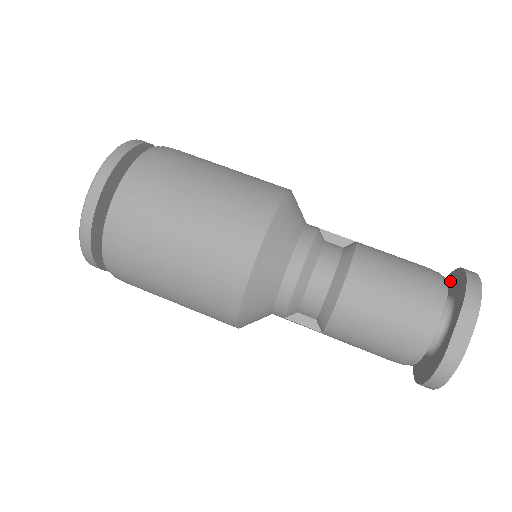
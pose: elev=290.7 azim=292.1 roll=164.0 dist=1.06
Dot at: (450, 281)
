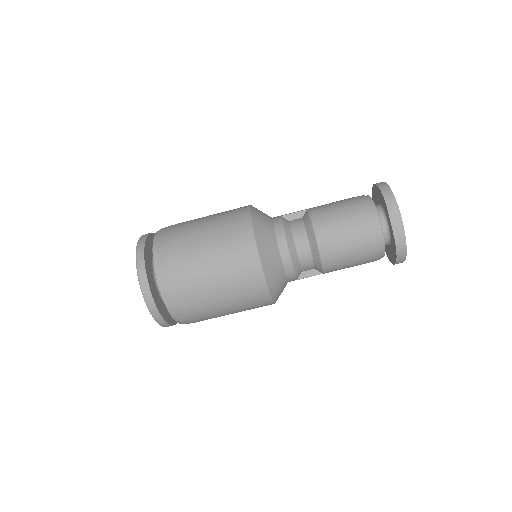
Dot at: (374, 194)
